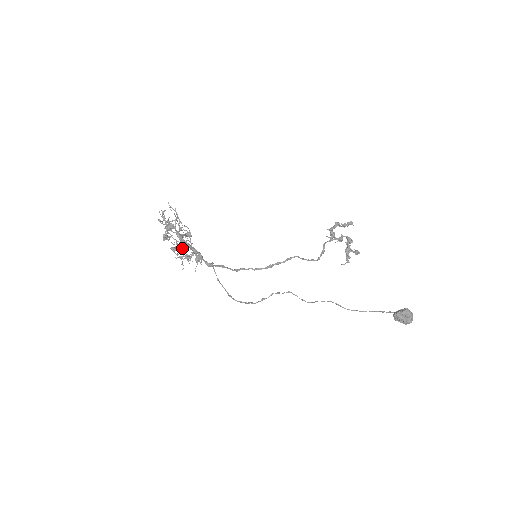
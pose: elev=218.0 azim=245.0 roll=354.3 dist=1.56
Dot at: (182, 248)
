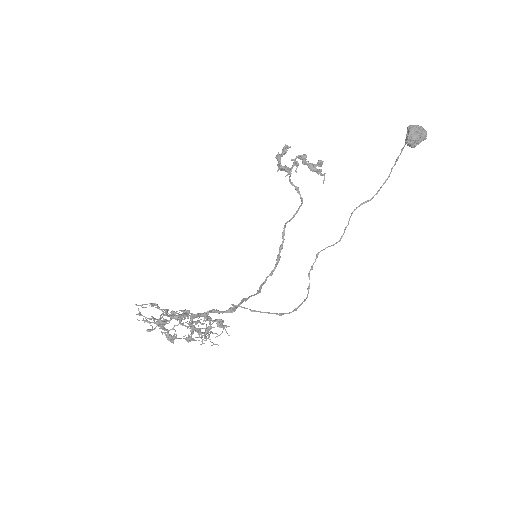
Dot at: occluded
